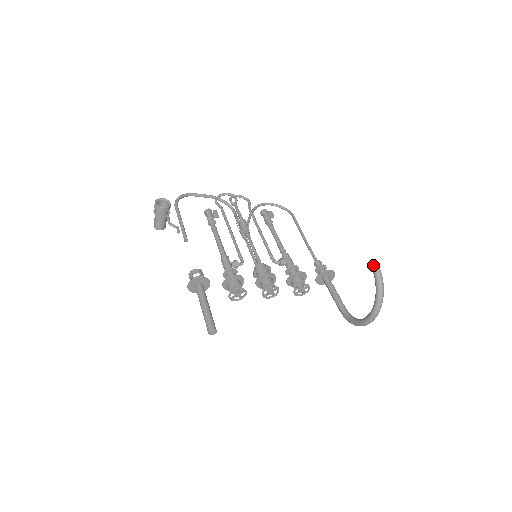
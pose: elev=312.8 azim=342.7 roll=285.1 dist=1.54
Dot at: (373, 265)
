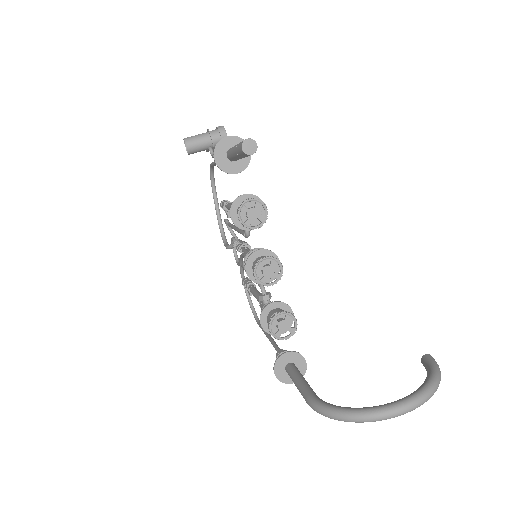
Dot at: (432, 357)
